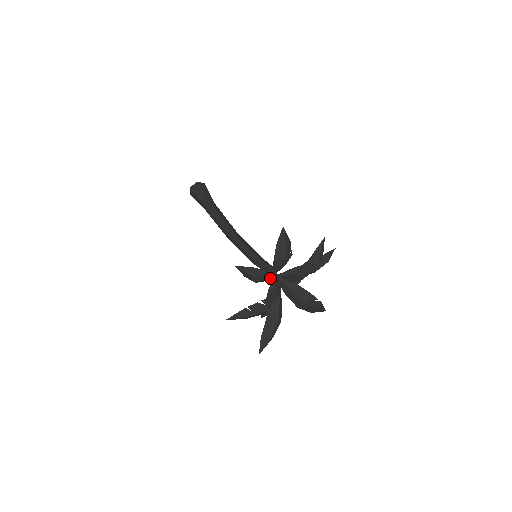
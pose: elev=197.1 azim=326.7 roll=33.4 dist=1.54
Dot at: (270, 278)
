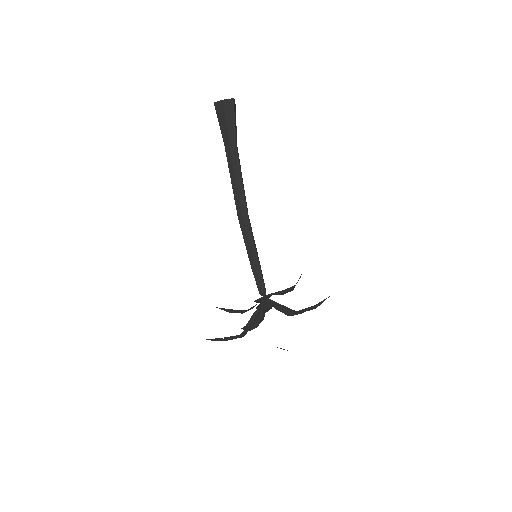
Dot at: (253, 307)
